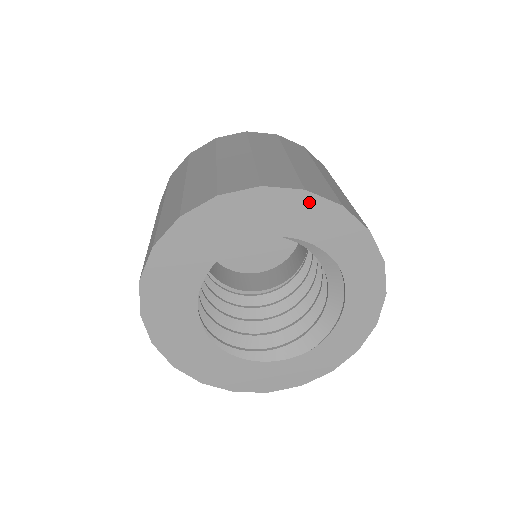
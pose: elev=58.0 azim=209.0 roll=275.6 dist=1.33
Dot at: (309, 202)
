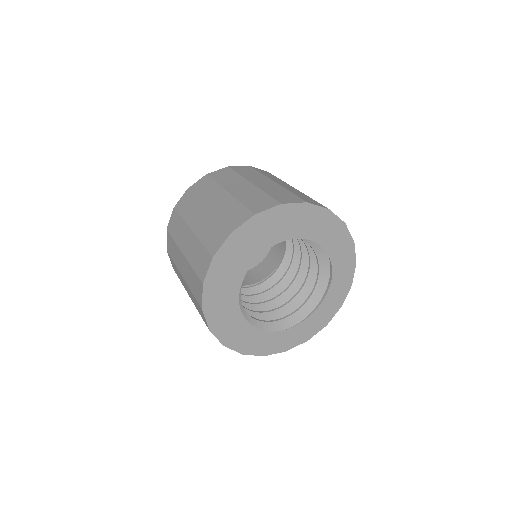
Dot at: (342, 231)
